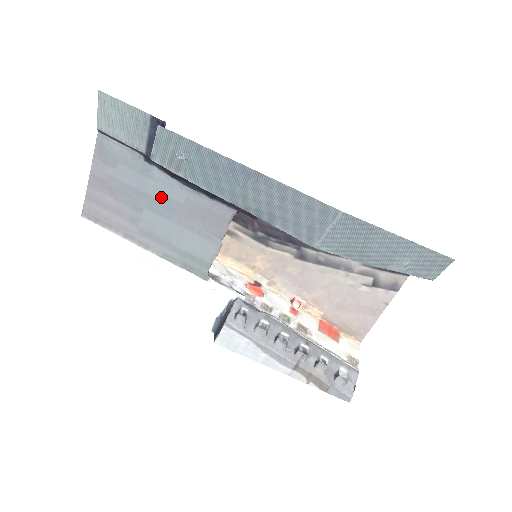
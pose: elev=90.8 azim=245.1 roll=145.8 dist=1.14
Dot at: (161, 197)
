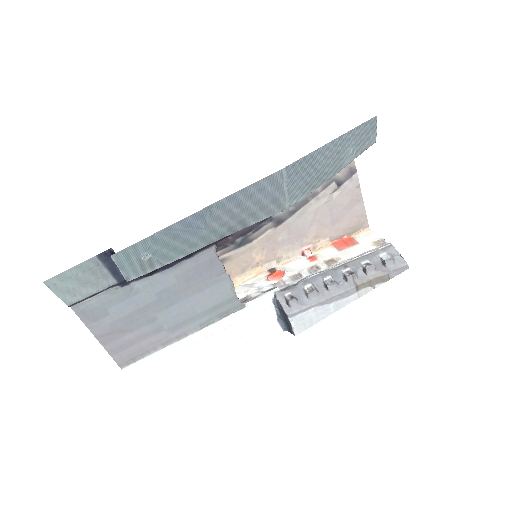
Dot at: (158, 295)
